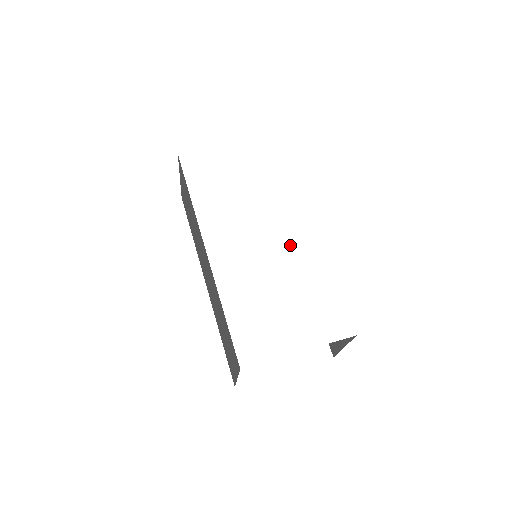
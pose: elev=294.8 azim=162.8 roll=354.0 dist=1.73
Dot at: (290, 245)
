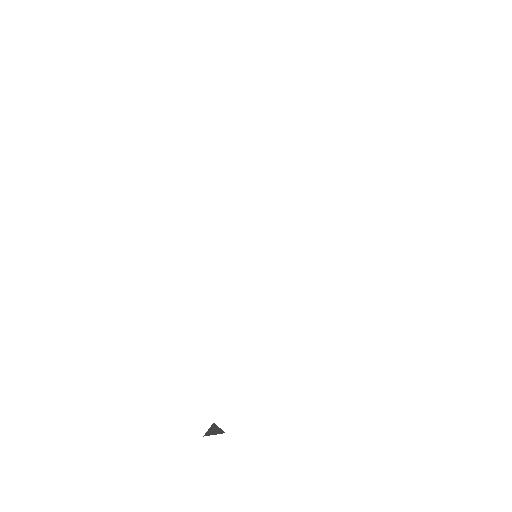
Dot at: (288, 273)
